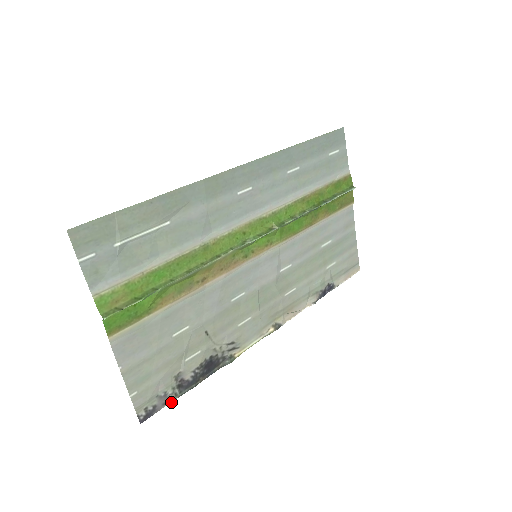
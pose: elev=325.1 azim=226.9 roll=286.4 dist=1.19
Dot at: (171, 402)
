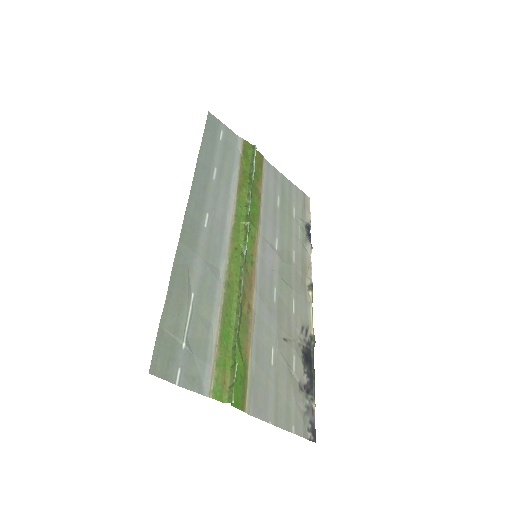
Dot at: occluded
